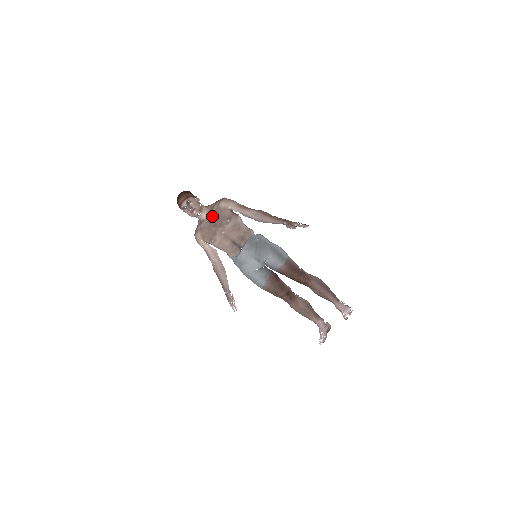
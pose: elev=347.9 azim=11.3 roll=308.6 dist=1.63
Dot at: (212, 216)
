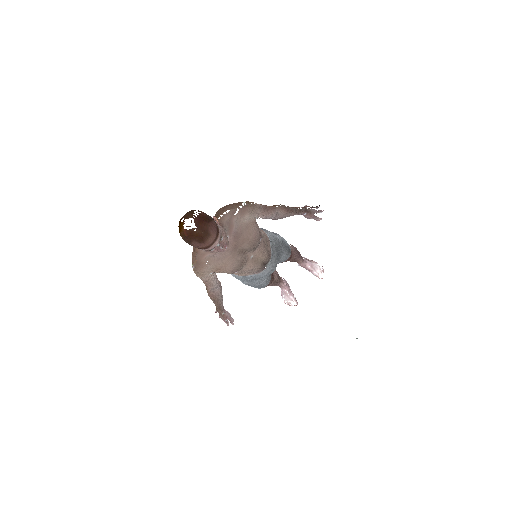
Dot at: (236, 239)
